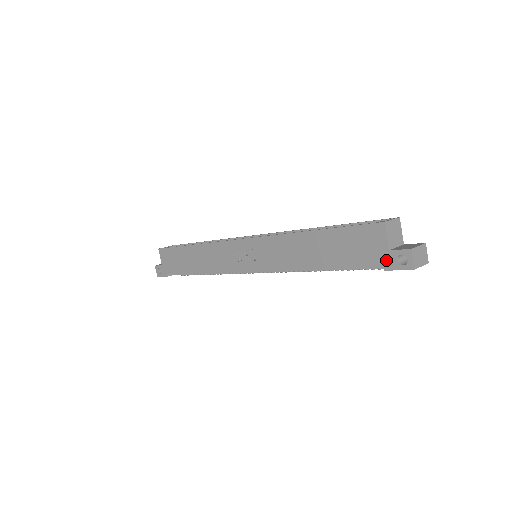
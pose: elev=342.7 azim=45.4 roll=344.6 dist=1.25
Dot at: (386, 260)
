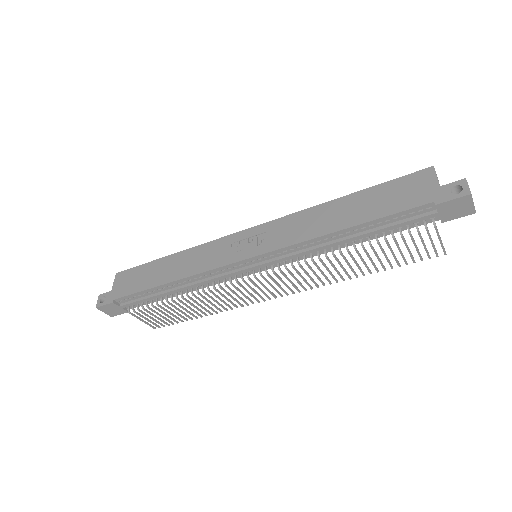
Dot at: (437, 195)
